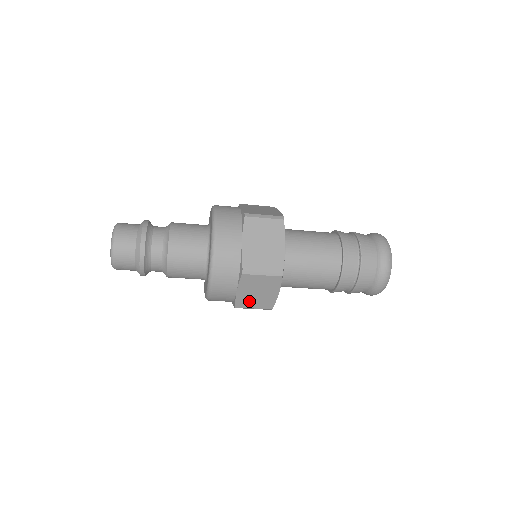
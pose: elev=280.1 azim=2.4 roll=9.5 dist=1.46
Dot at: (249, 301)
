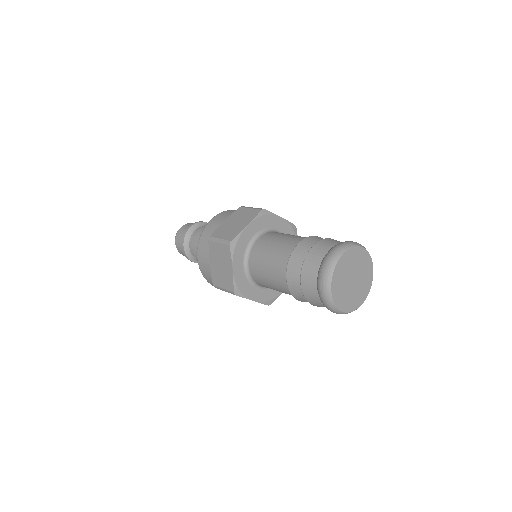
Dot at: occluded
